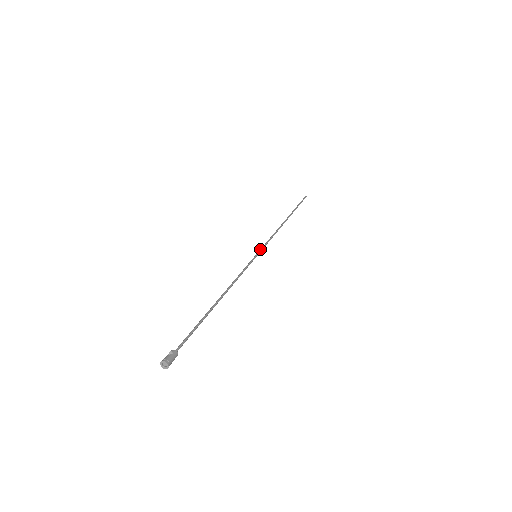
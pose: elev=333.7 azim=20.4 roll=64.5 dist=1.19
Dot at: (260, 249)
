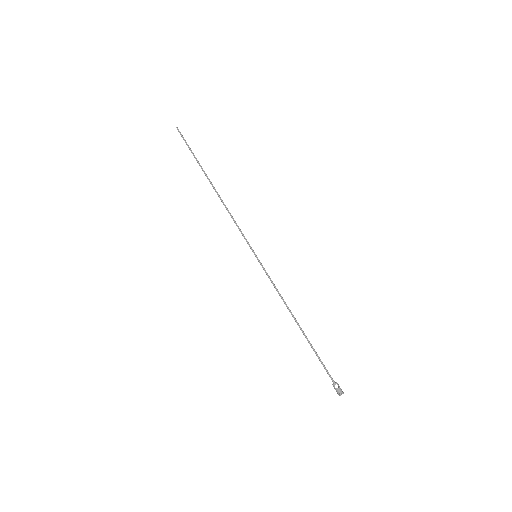
Dot at: (249, 246)
